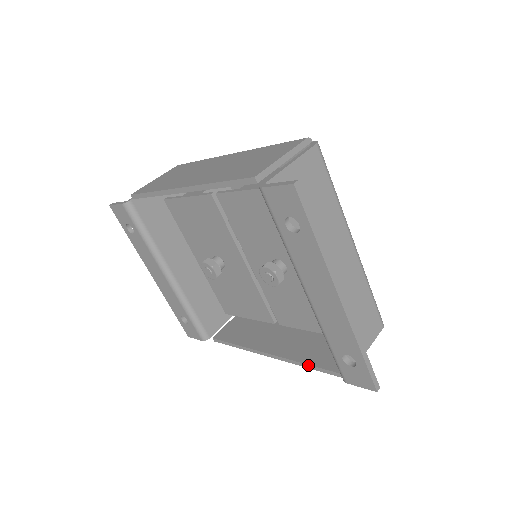
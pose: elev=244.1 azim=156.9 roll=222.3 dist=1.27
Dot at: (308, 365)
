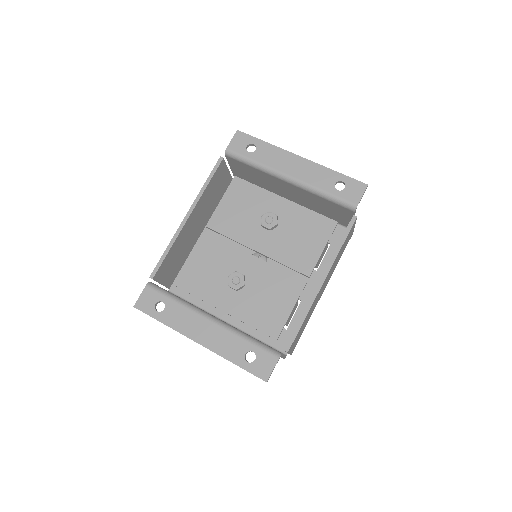
Dot at: (340, 241)
